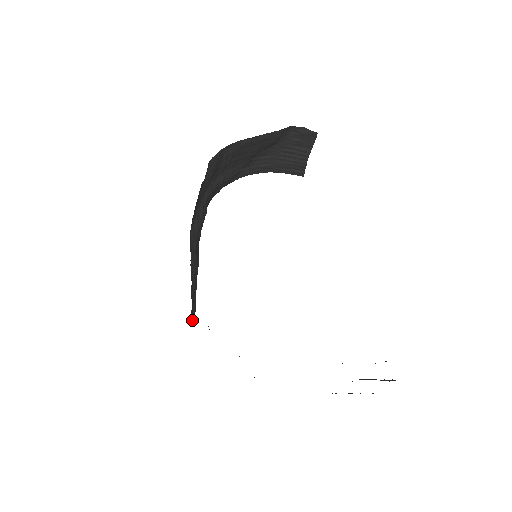
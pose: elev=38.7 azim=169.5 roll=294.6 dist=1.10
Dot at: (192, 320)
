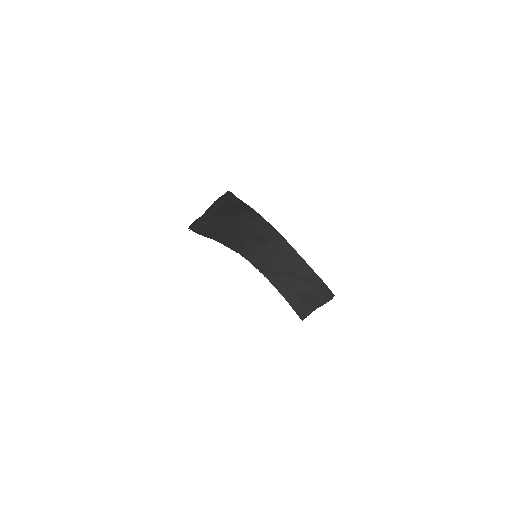
Dot at: (194, 224)
